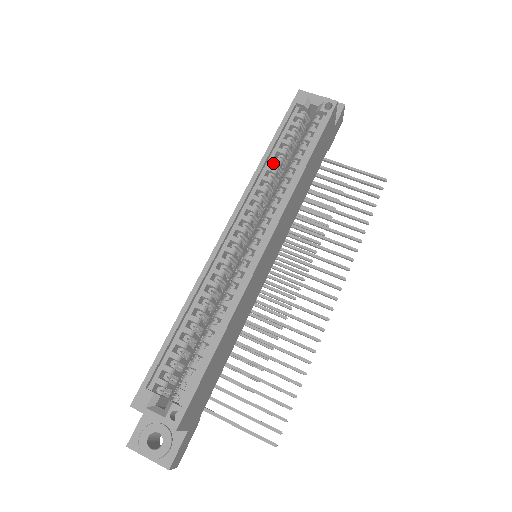
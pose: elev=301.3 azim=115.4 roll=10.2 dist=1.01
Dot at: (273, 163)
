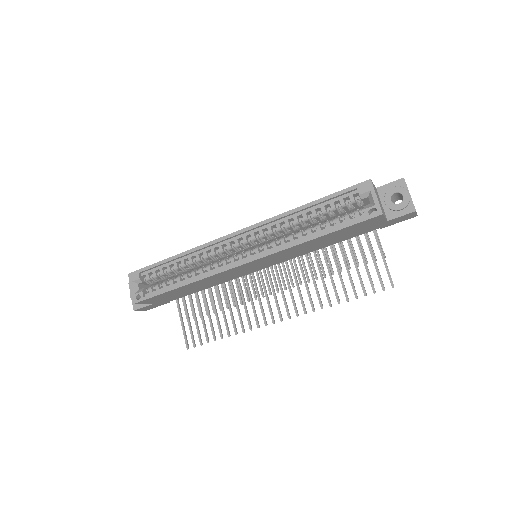
Dot at: (304, 215)
